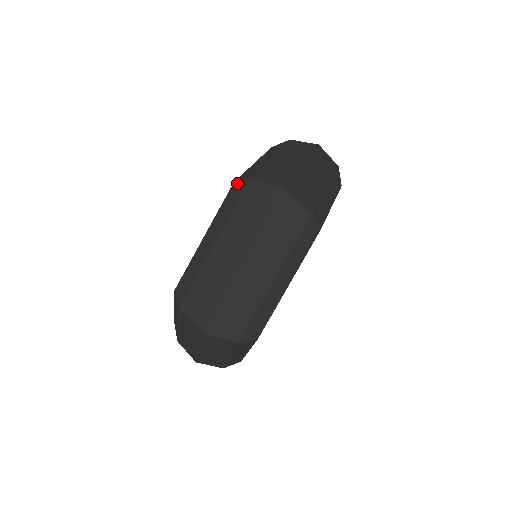
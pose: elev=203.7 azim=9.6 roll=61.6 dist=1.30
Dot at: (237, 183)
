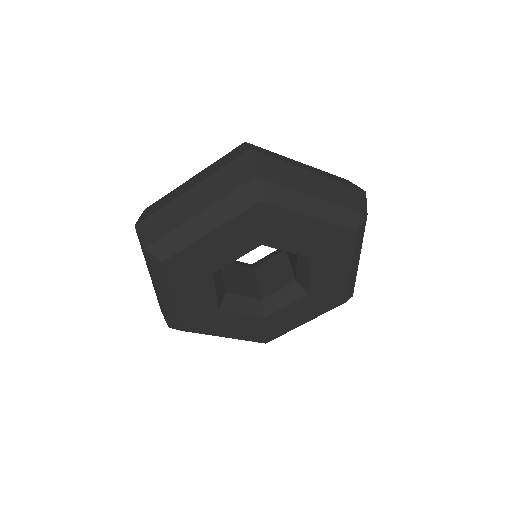
Dot at: occluded
